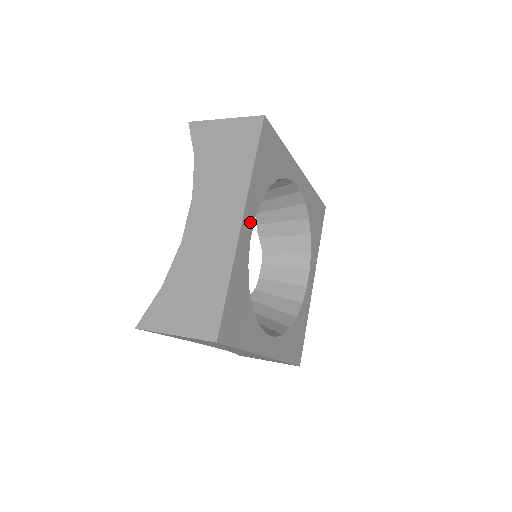
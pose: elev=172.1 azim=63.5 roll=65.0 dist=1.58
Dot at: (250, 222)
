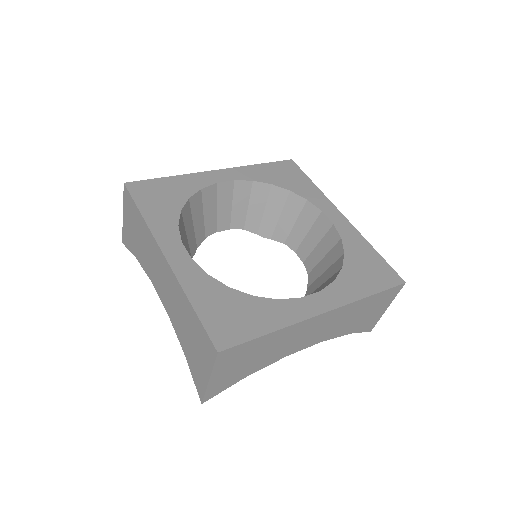
Dot at: (227, 177)
